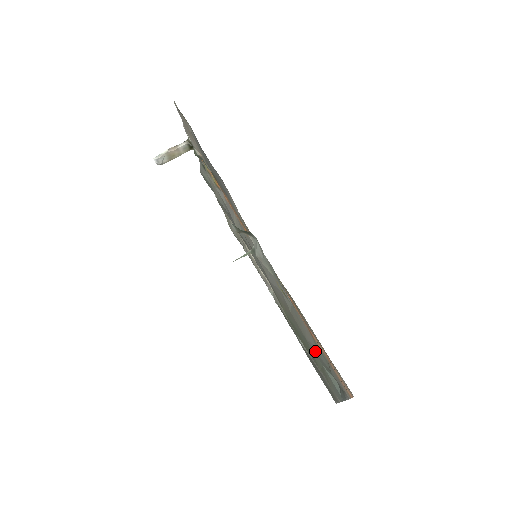
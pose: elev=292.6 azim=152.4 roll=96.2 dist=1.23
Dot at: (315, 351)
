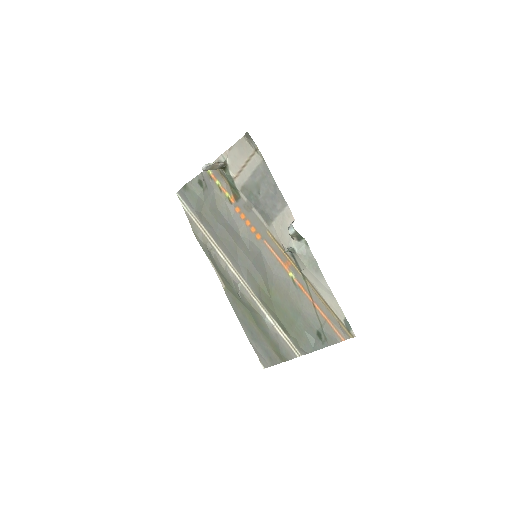
Dot at: (308, 319)
